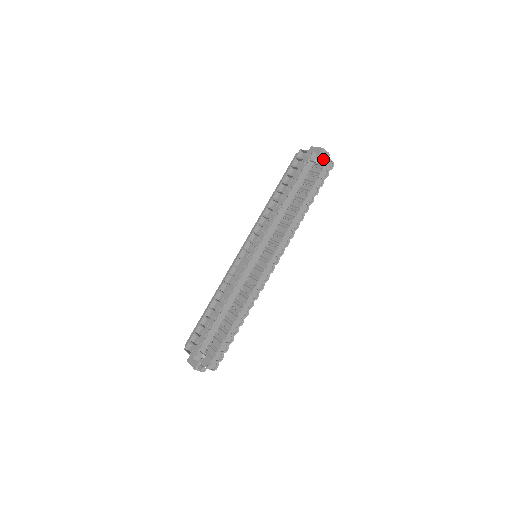
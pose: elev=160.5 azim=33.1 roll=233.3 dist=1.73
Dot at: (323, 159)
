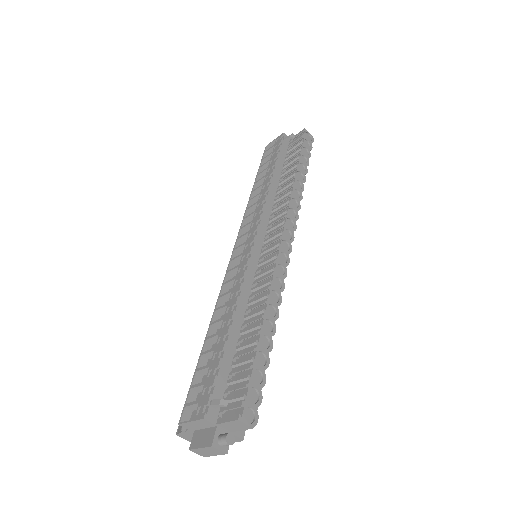
Dot at: (298, 136)
